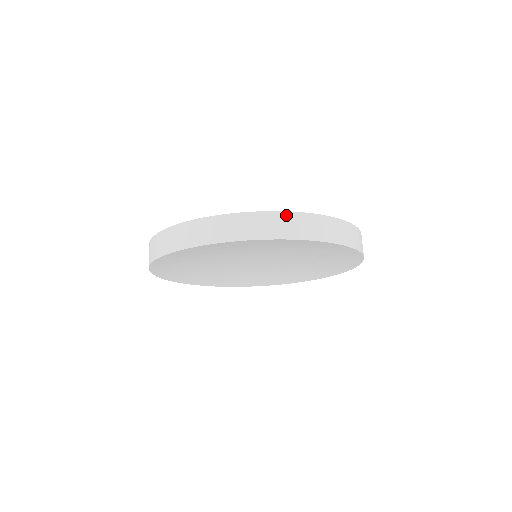
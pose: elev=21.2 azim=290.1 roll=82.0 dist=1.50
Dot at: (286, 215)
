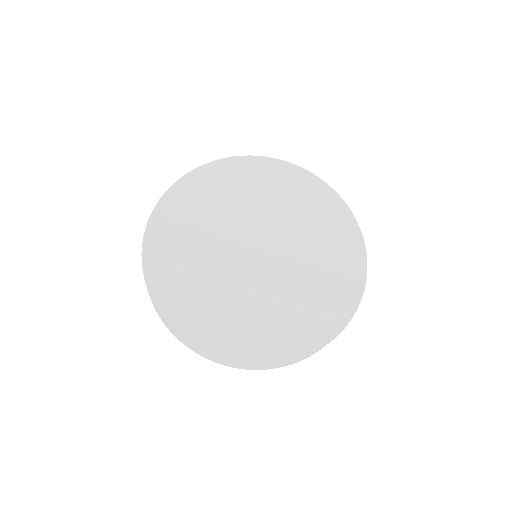
Dot at: occluded
